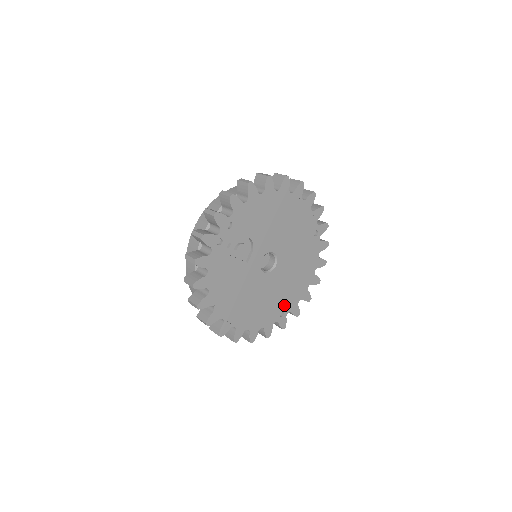
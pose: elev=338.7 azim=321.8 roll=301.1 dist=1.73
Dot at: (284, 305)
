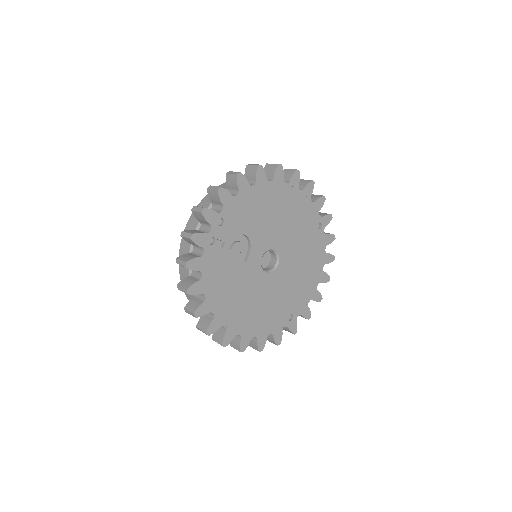
Dot at: (292, 307)
